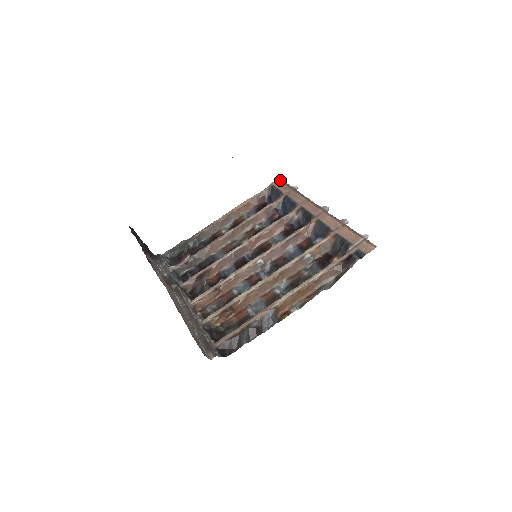
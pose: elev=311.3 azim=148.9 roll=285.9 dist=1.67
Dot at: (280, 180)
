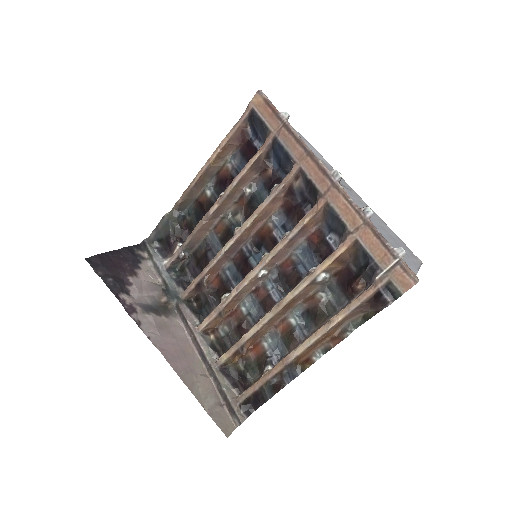
Dot at: (260, 97)
